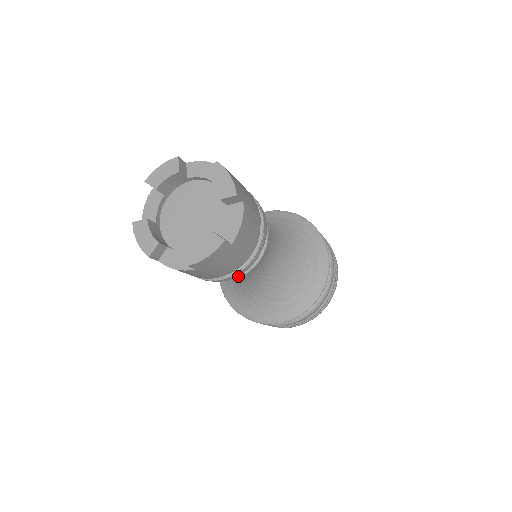
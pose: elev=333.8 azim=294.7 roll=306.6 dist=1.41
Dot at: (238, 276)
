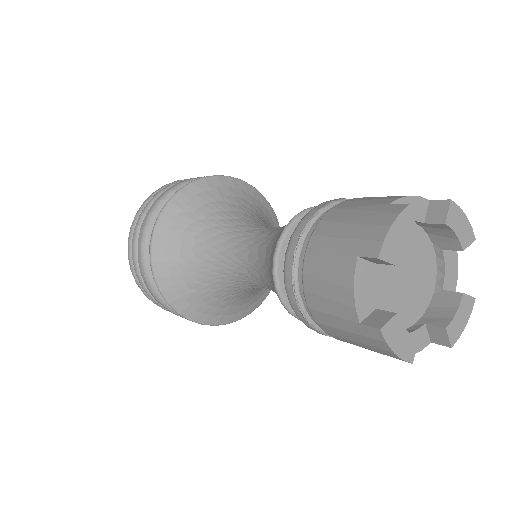
Dot at: occluded
